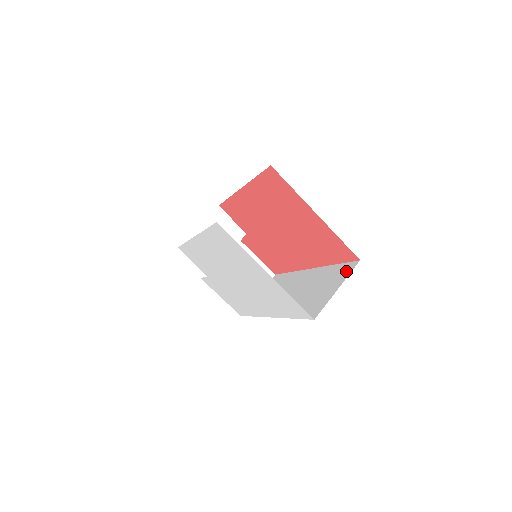
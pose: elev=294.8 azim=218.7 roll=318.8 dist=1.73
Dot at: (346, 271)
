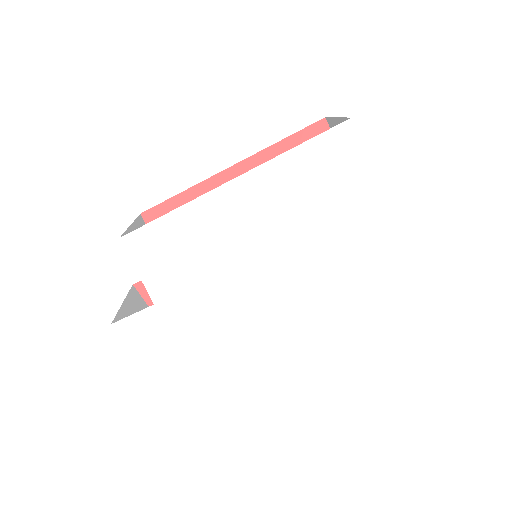
Dot at: occluded
